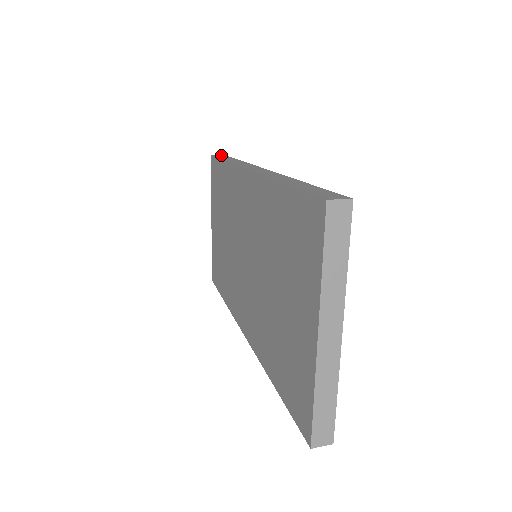
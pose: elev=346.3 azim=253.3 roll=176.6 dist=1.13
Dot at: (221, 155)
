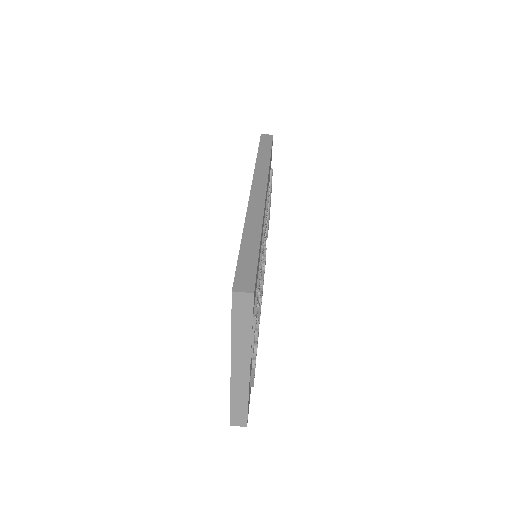
Dot at: (268, 138)
